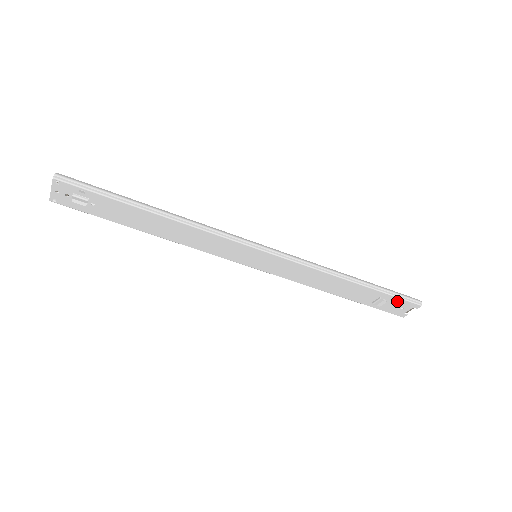
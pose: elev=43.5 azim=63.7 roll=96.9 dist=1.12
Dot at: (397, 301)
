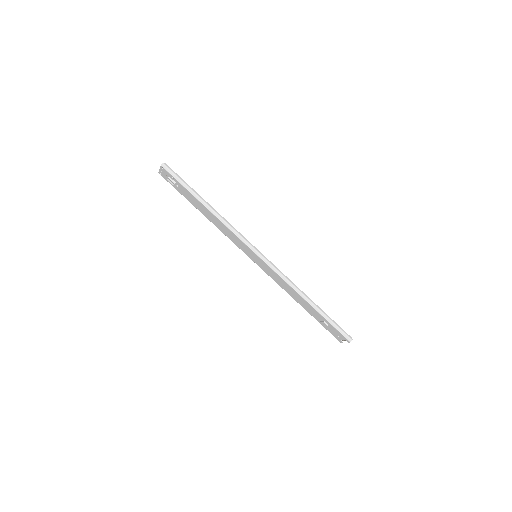
Dot at: (335, 330)
